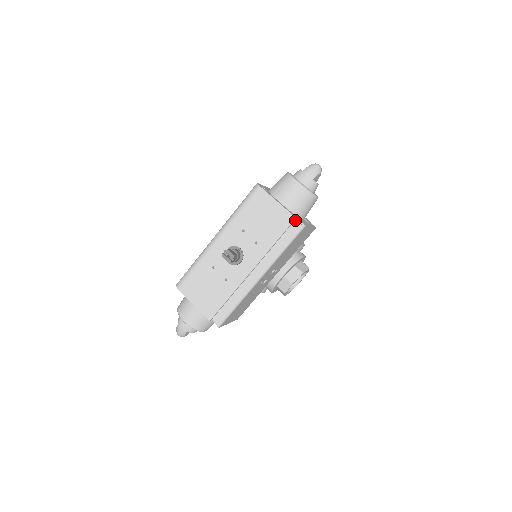
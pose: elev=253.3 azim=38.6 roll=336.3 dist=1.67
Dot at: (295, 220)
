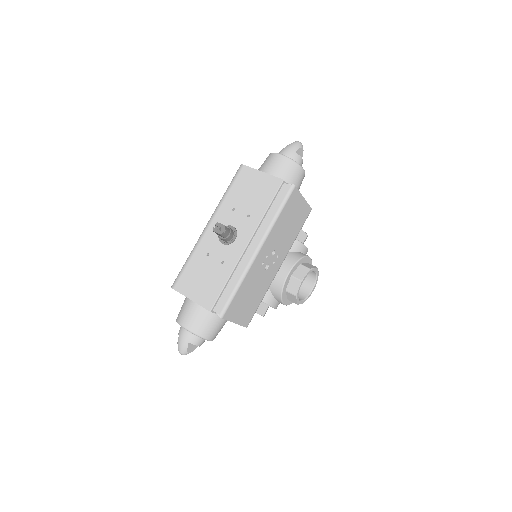
Dot at: (283, 183)
